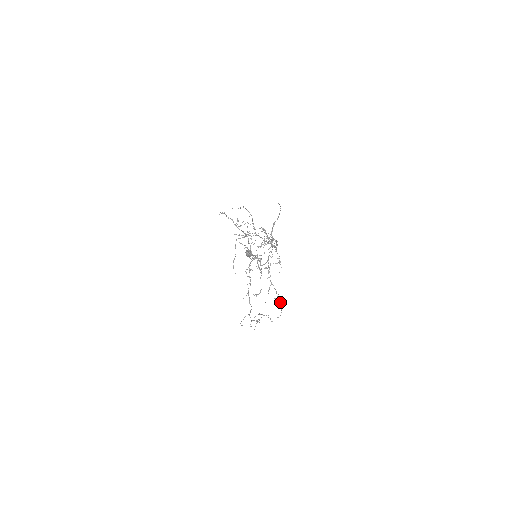
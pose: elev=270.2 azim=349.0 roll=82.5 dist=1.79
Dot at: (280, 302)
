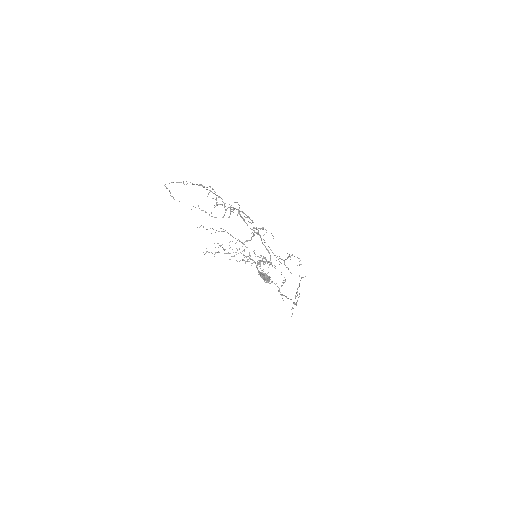
Dot at: (294, 256)
